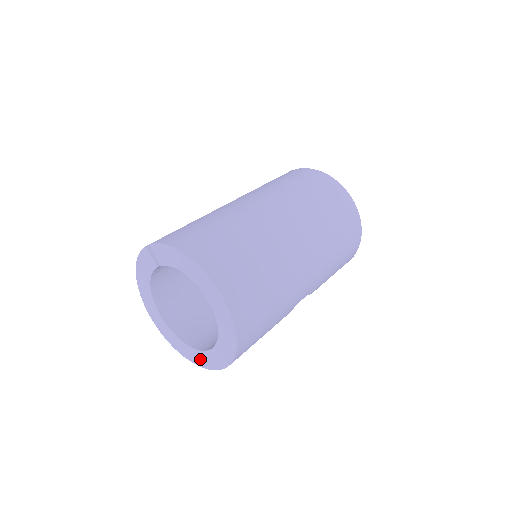
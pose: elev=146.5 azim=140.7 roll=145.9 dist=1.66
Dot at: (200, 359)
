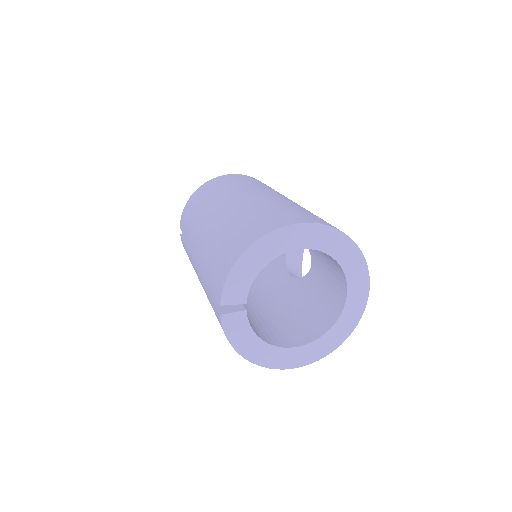
Dot at: (354, 310)
